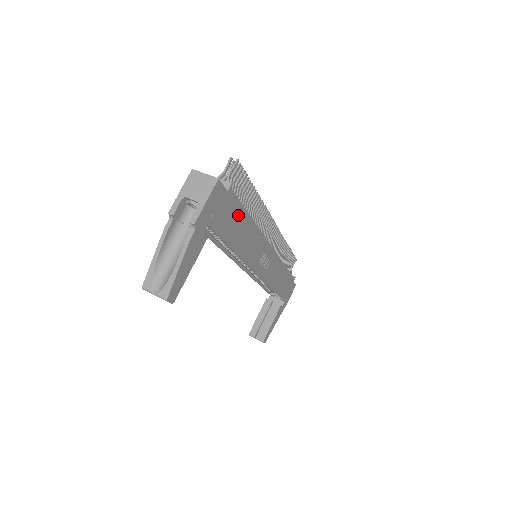
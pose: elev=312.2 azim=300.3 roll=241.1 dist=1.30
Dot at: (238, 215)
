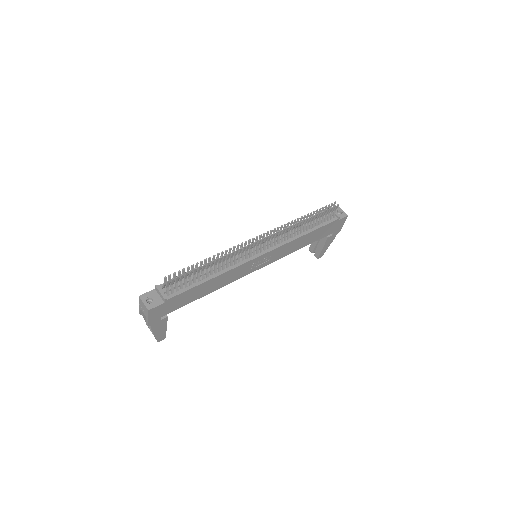
Dot at: (191, 292)
